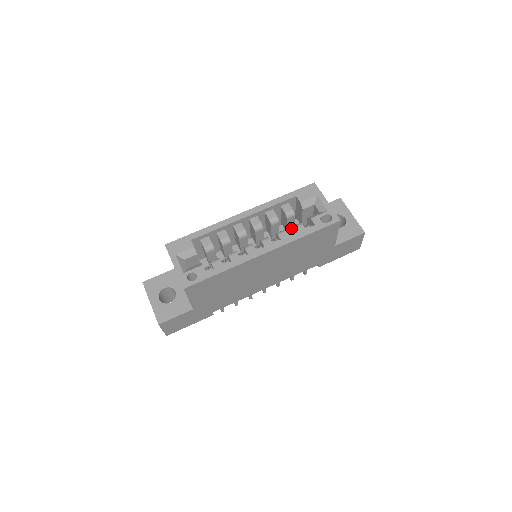
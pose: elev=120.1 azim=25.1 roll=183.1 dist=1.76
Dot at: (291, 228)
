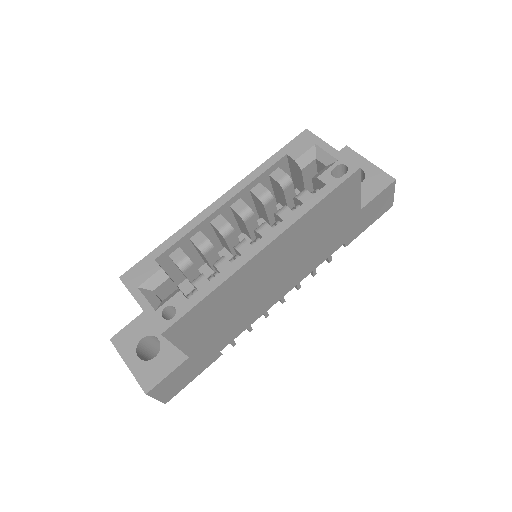
Dot at: (293, 203)
